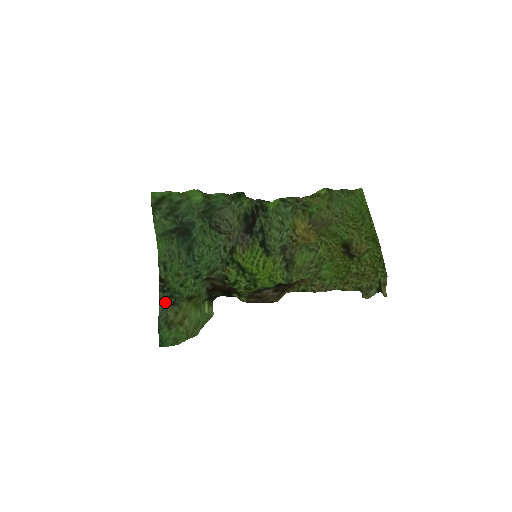
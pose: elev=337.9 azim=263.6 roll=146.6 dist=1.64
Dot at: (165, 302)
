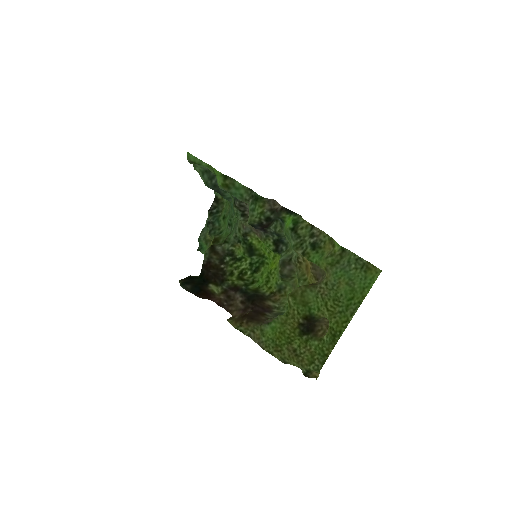
Dot at: (207, 224)
